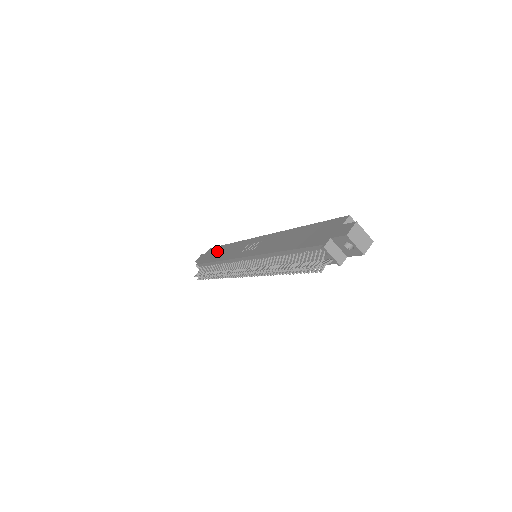
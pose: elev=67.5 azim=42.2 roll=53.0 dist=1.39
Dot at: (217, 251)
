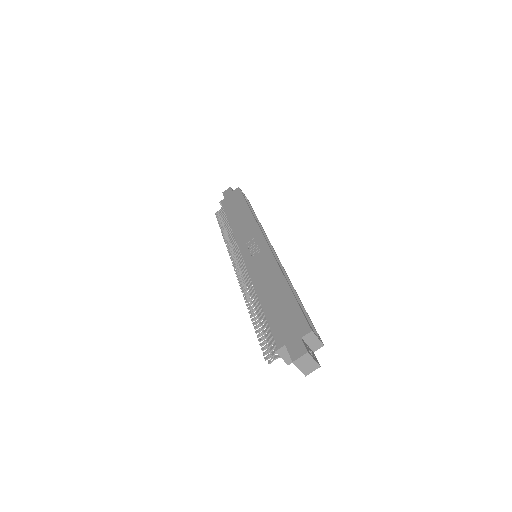
Dot at: (238, 205)
